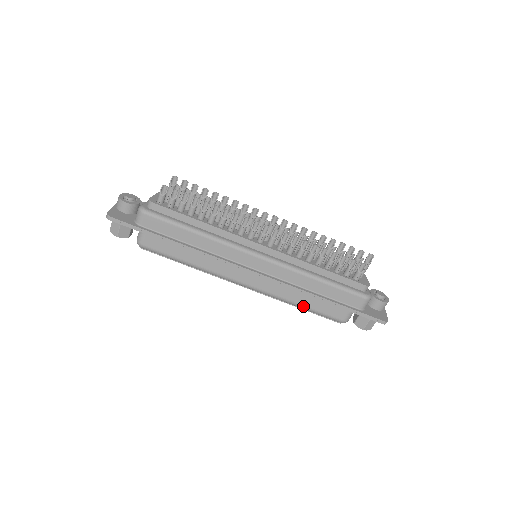
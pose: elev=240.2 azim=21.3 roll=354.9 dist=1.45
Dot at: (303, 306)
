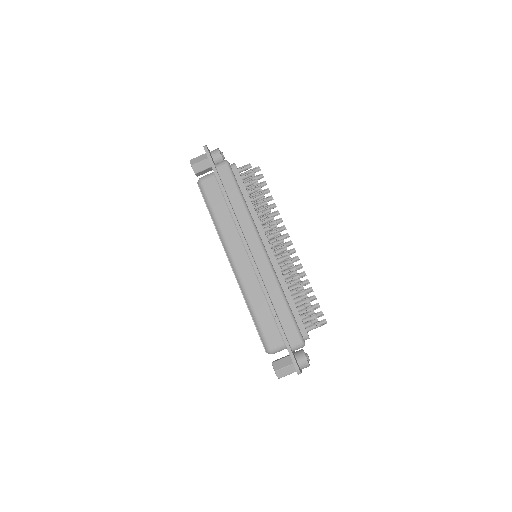
Dot at: (255, 312)
